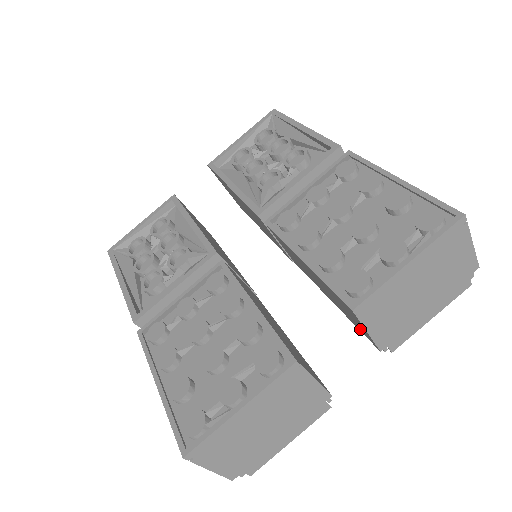
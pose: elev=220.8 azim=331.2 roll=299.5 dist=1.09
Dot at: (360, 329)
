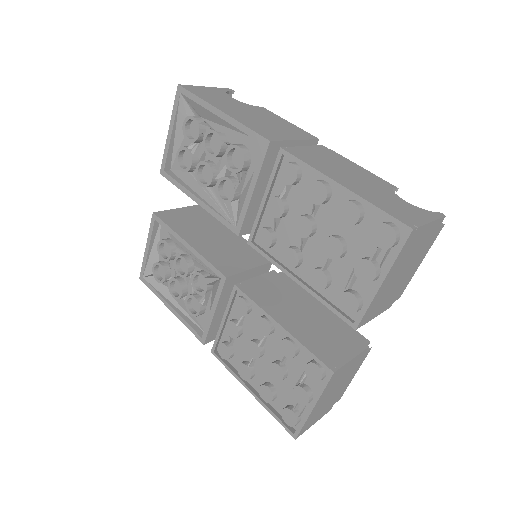
Dot at: occluded
